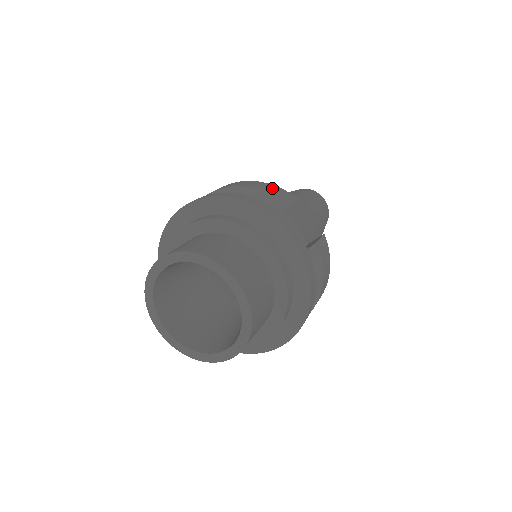
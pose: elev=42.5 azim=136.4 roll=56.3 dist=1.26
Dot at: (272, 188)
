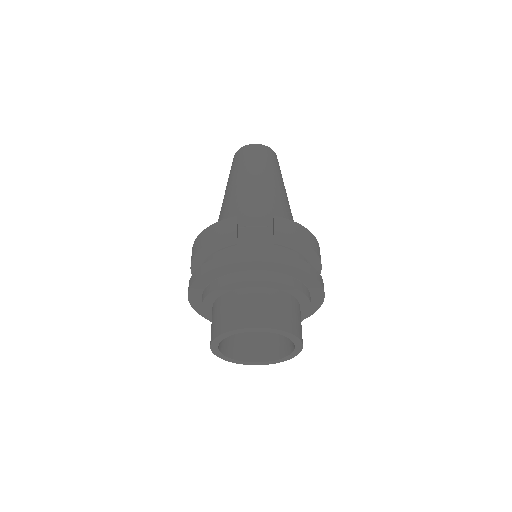
Dot at: (216, 229)
